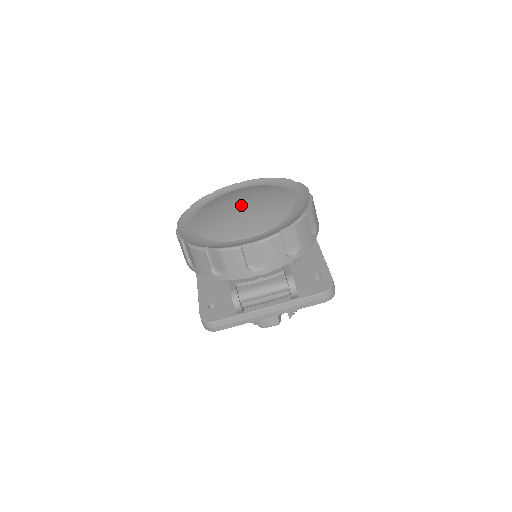
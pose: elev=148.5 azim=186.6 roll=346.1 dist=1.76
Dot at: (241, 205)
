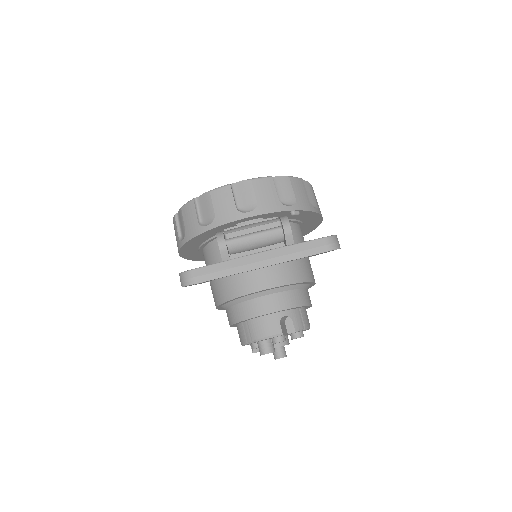
Dot at: occluded
